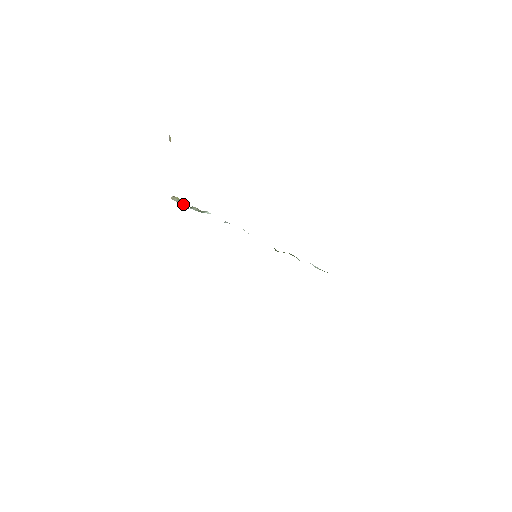
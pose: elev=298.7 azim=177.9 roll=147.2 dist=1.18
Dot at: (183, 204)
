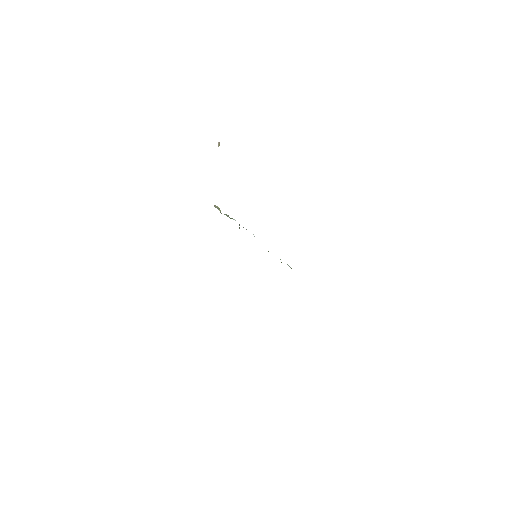
Dot at: occluded
